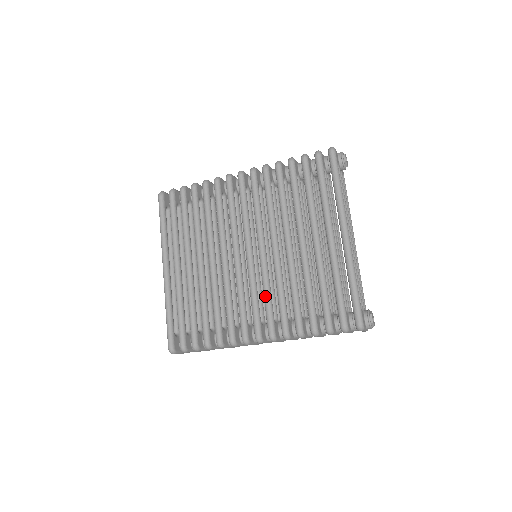
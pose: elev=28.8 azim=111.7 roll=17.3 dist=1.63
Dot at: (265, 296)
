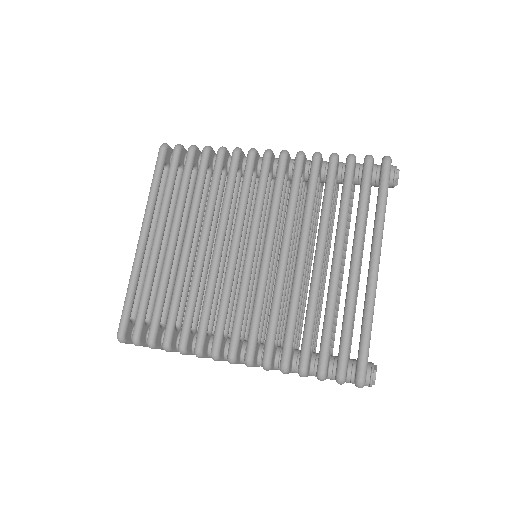
Dot at: (255, 309)
